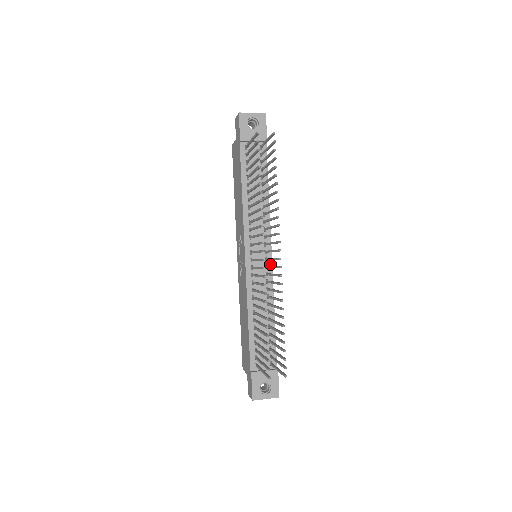
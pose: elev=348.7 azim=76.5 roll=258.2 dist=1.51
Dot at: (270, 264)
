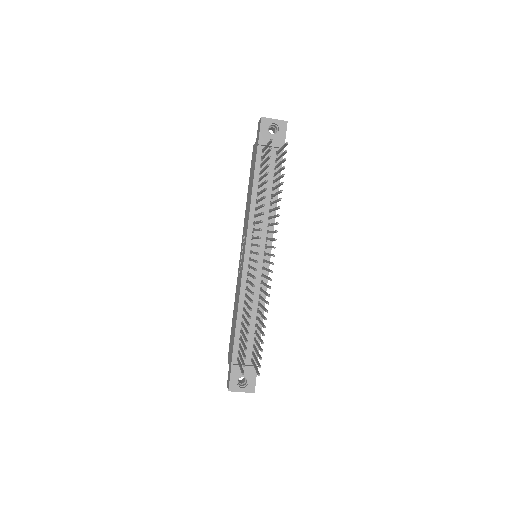
Dot at: (267, 266)
